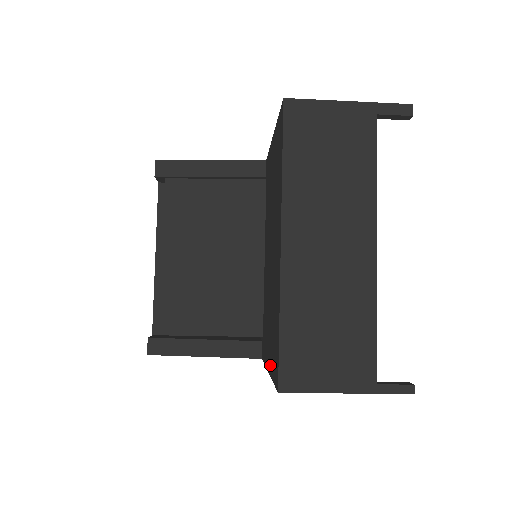
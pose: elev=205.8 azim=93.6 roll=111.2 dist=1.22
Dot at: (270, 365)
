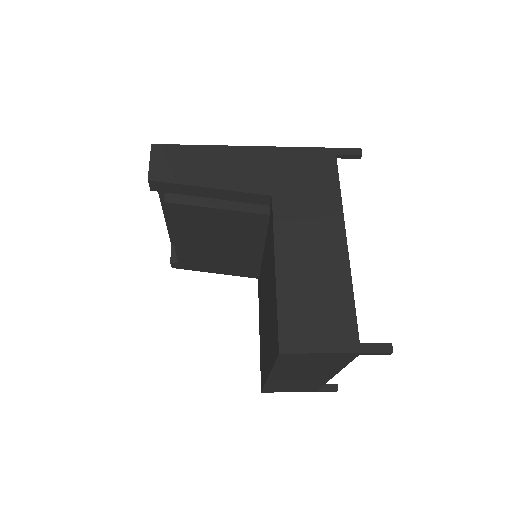
Dot at: (260, 344)
